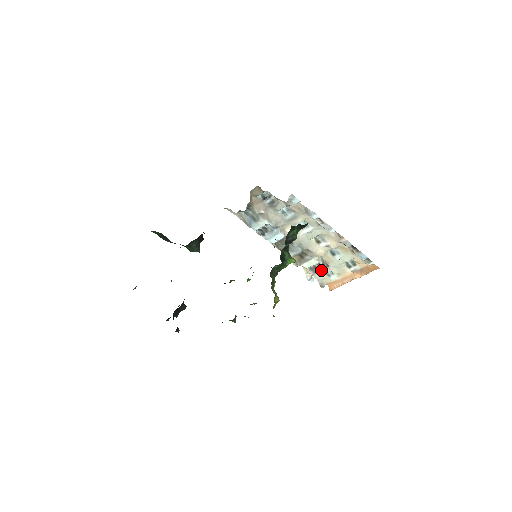
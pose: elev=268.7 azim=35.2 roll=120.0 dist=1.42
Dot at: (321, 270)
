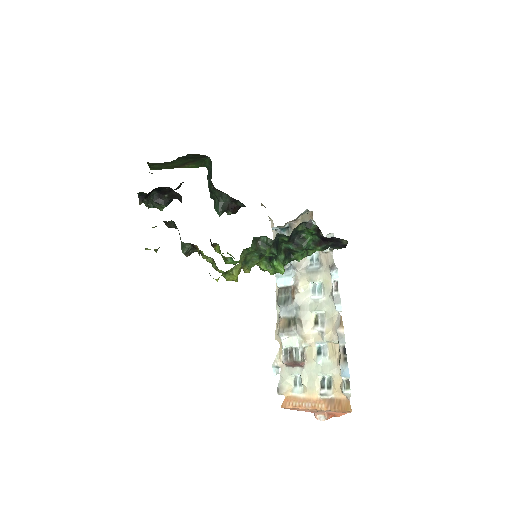
Dot at: (294, 362)
